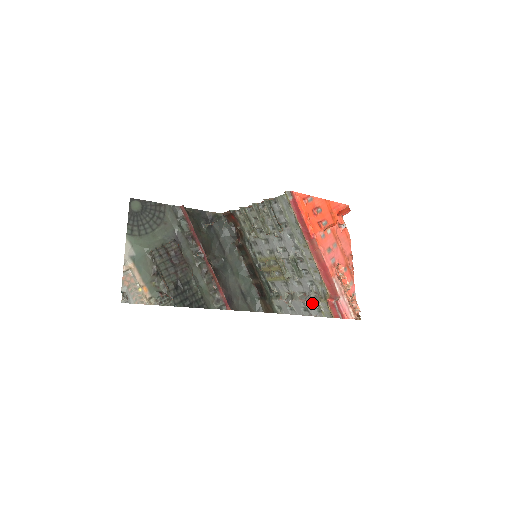
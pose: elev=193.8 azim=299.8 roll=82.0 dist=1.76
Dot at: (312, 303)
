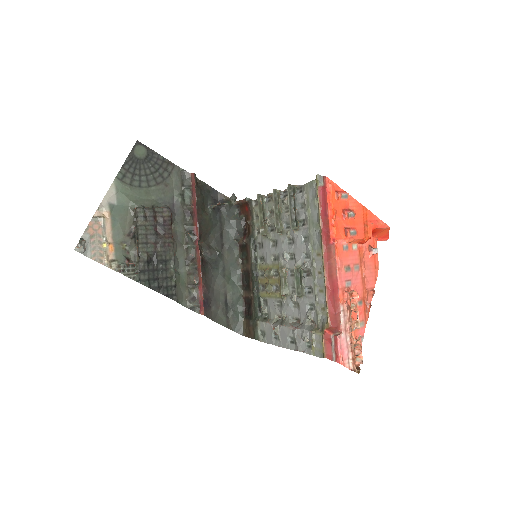
Dot at: (304, 333)
